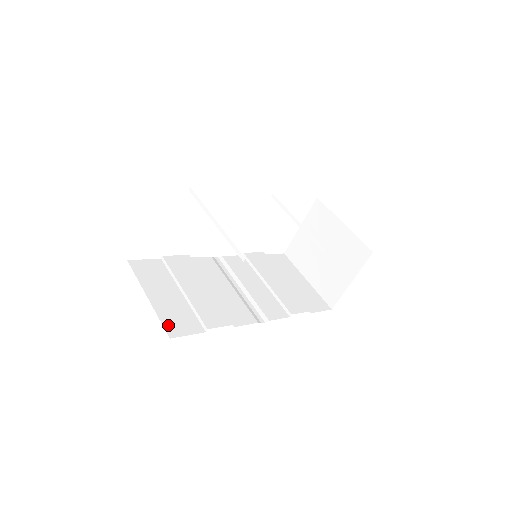
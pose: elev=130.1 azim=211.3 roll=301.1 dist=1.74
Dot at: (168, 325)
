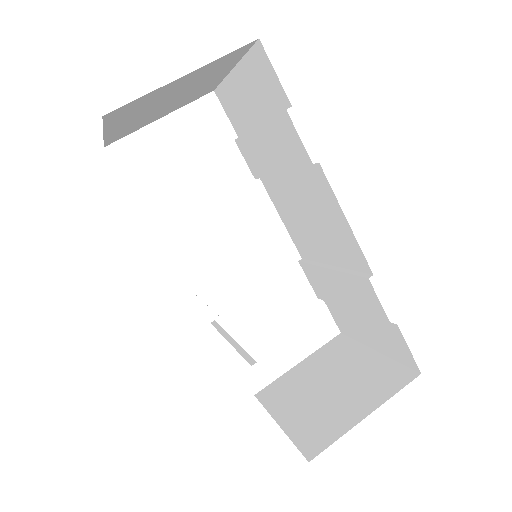
Dot at: occluded
